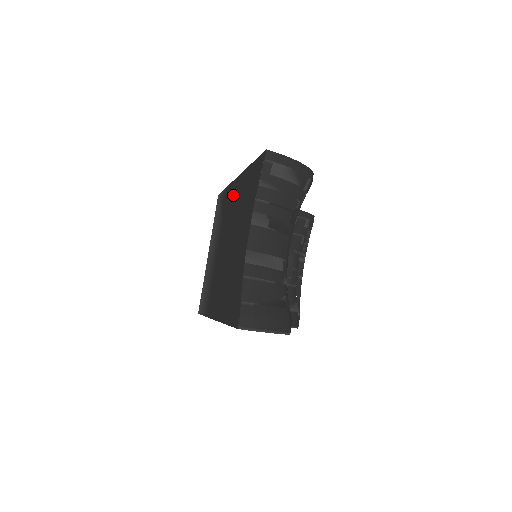
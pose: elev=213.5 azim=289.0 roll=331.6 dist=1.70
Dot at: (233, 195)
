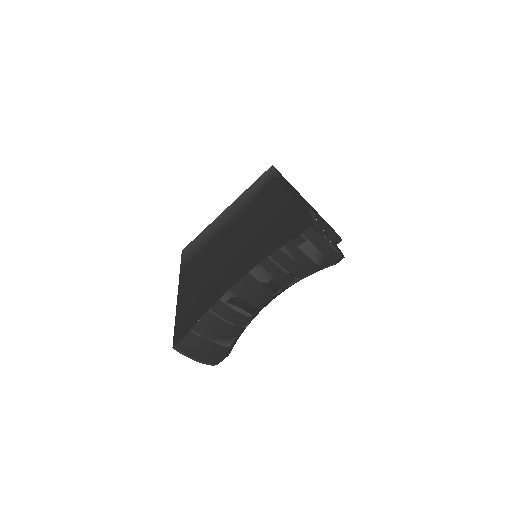
Dot at: (272, 201)
